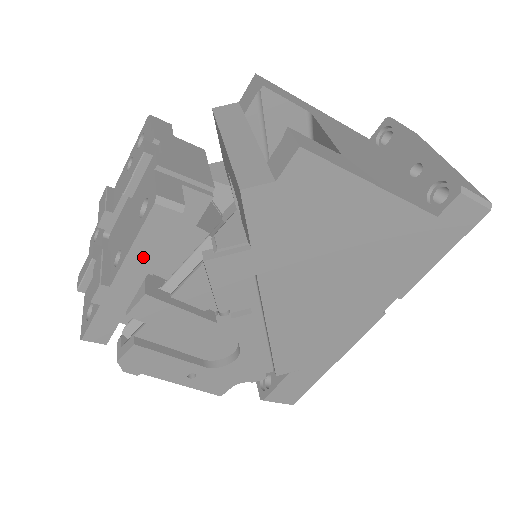
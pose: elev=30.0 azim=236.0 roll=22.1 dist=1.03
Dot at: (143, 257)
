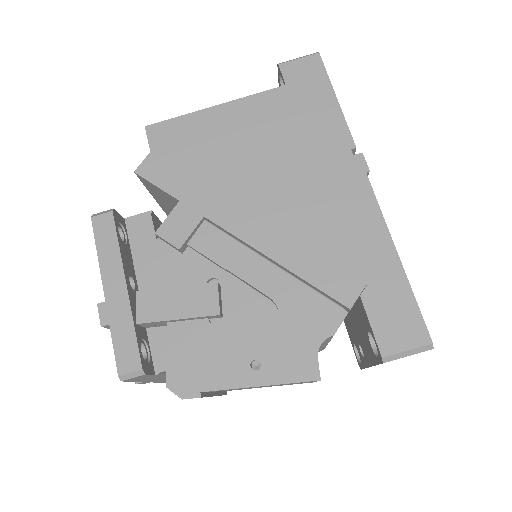
Dot at: (111, 260)
